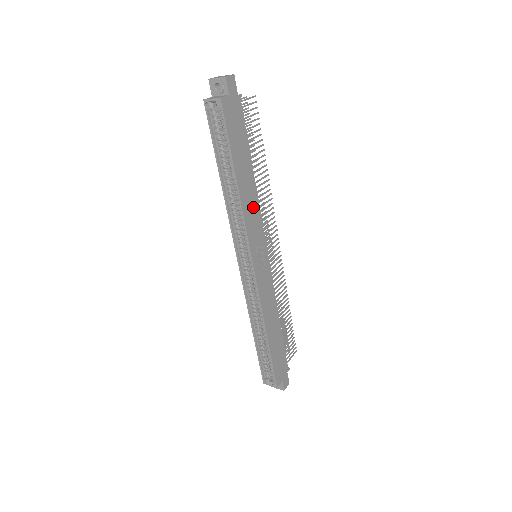
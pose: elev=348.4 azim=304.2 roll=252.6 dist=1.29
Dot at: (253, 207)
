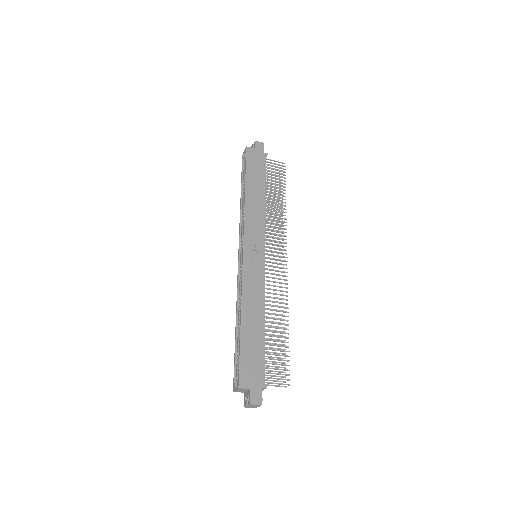
Dot at: (258, 214)
